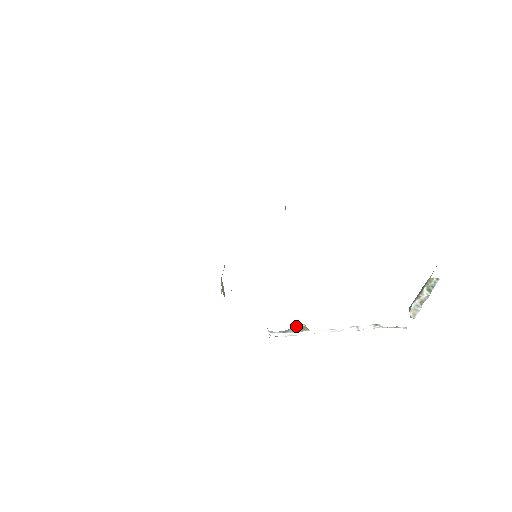
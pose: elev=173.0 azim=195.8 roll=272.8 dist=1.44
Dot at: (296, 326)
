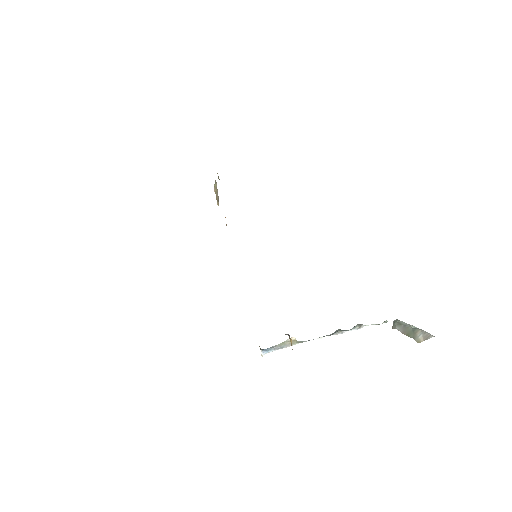
Dot at: (287, 341)
